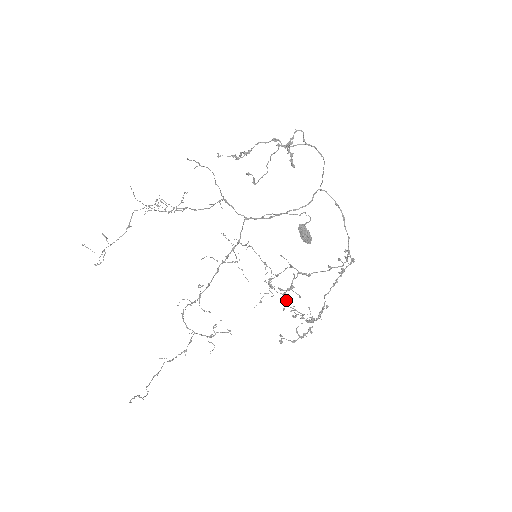
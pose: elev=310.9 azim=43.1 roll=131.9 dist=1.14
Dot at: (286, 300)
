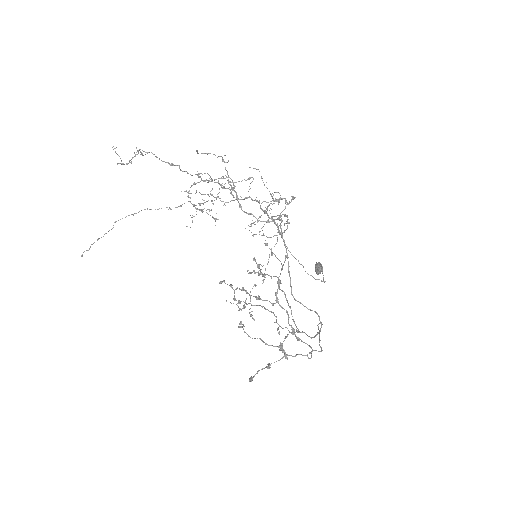
Dot at: (274, 246)
